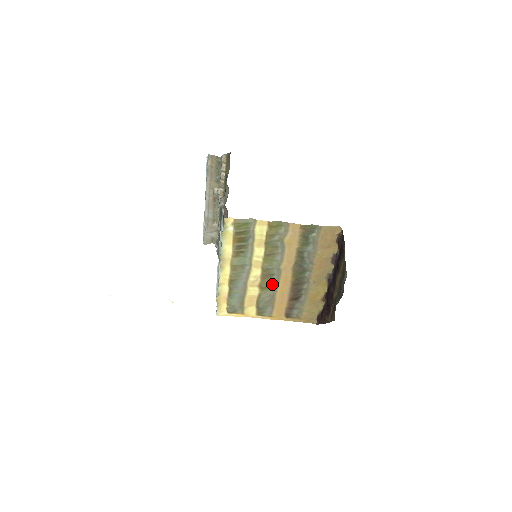
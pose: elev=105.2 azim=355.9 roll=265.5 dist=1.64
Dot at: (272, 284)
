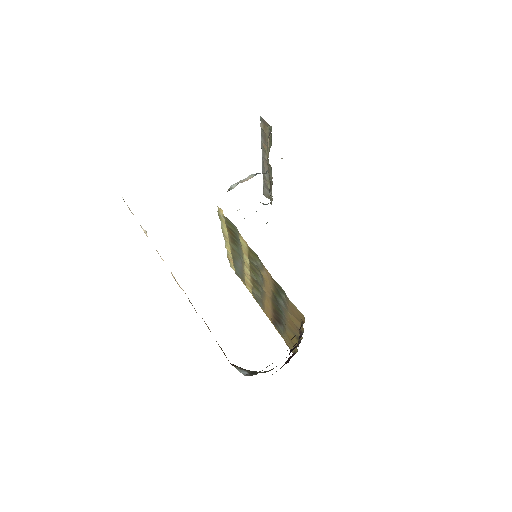
Dot at: (260, 291)
